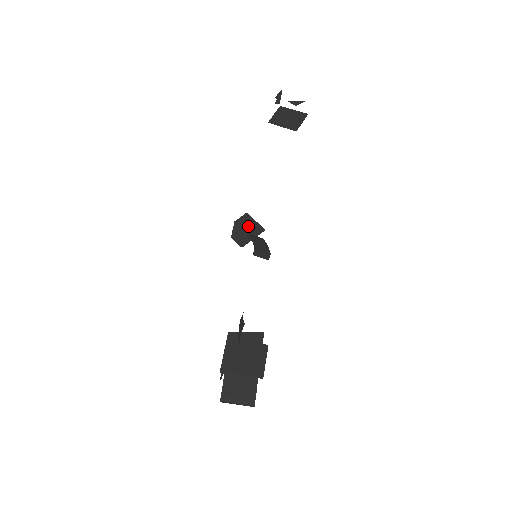
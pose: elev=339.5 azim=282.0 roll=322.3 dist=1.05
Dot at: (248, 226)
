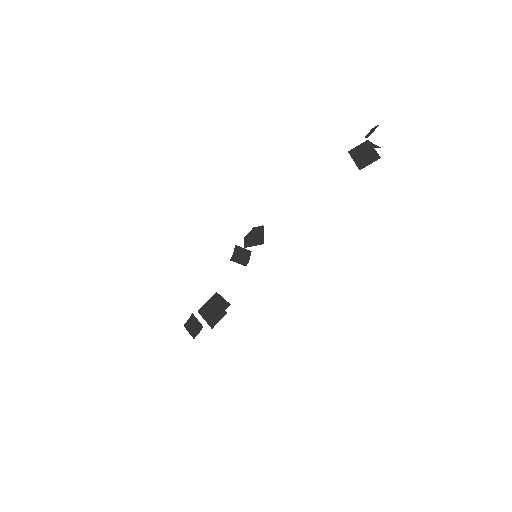
Dot at: (257, 235)
